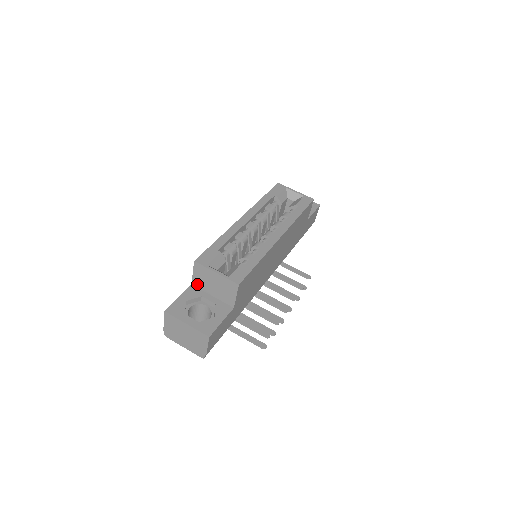
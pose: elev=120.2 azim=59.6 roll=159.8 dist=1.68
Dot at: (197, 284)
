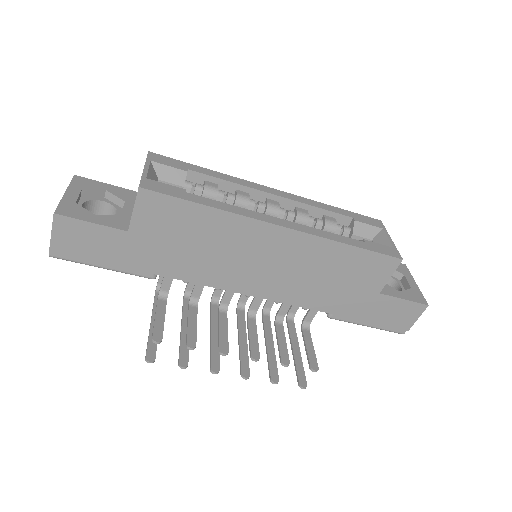
Dot at: occluded
